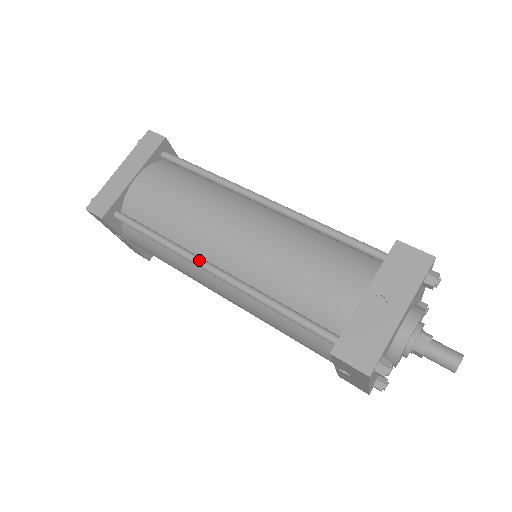
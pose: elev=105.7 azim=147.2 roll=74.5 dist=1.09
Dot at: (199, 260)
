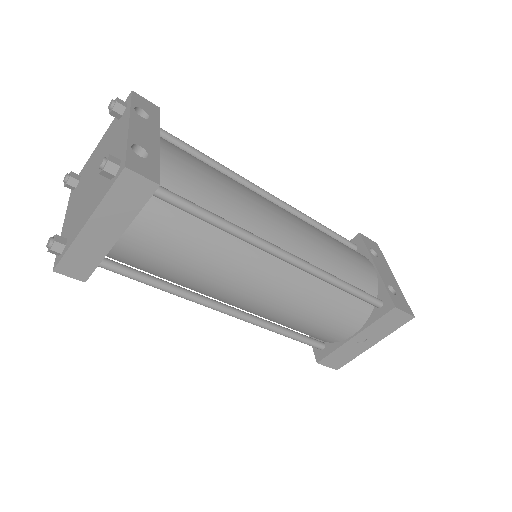
Dot at: (214, 308)
